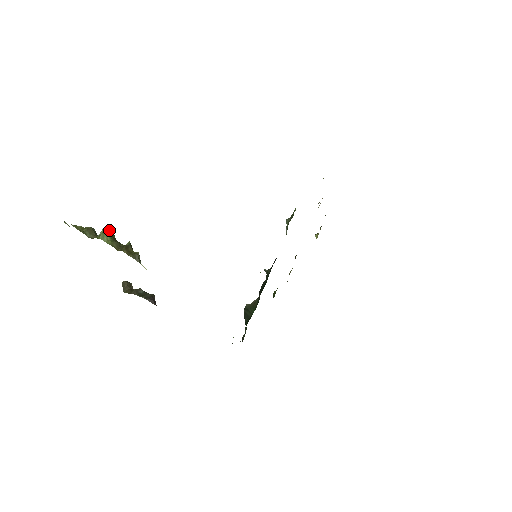
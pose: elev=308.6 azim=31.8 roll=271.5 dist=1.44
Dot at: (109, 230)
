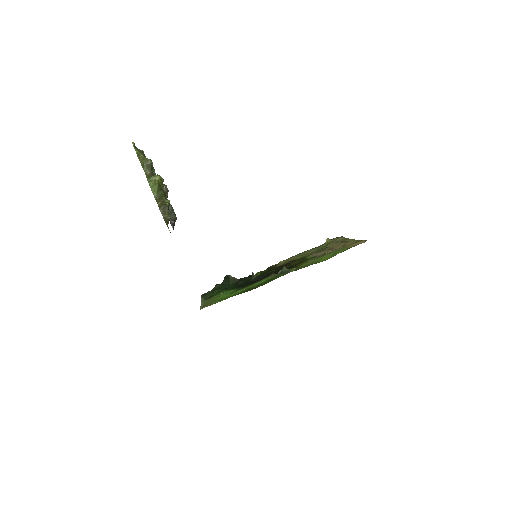
Dot at: (161, 179)
